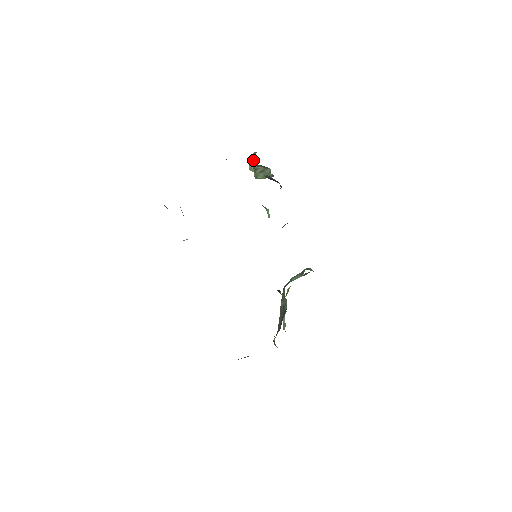
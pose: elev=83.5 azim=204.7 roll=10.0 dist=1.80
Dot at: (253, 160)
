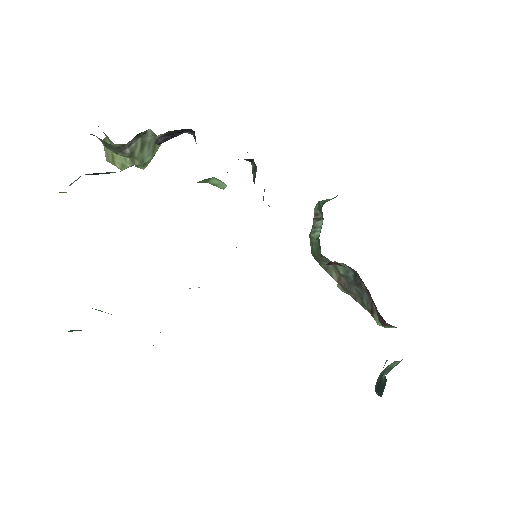
Dot at: occluded
